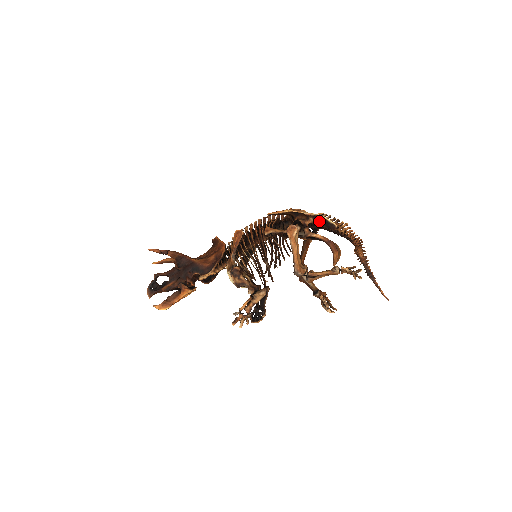
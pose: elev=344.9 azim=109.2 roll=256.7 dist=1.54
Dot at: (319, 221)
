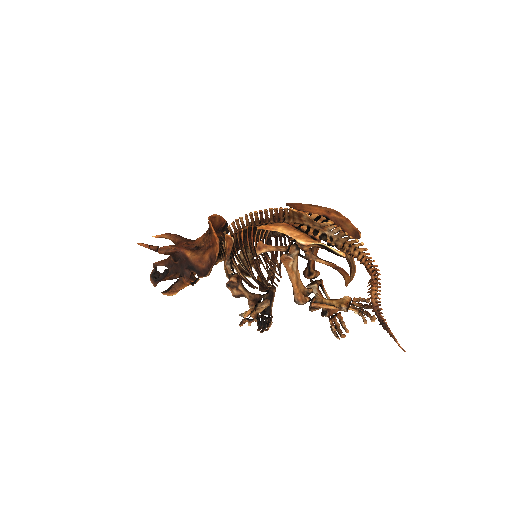
Dot at: (322, 247)
